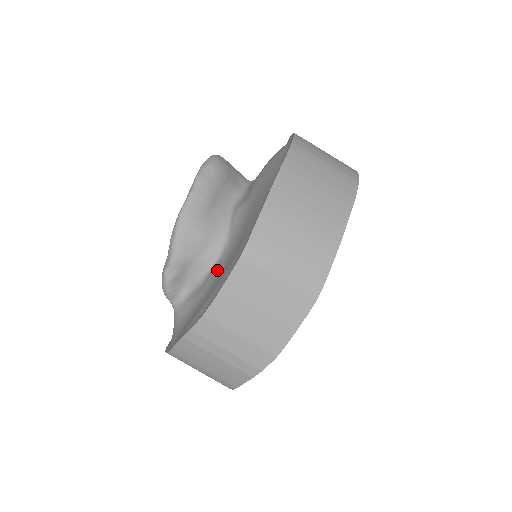
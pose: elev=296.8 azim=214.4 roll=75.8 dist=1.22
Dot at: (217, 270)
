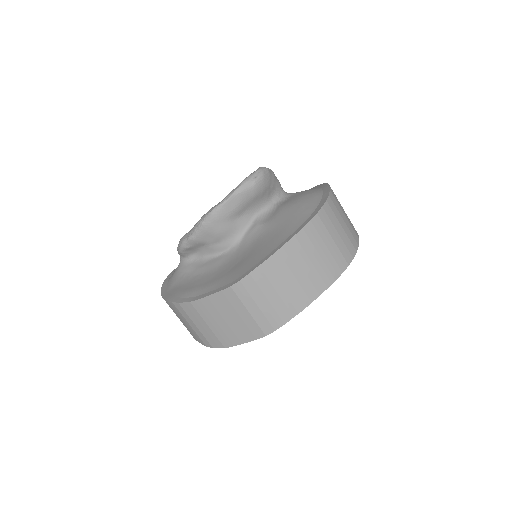
Dot at: (219, 263)
